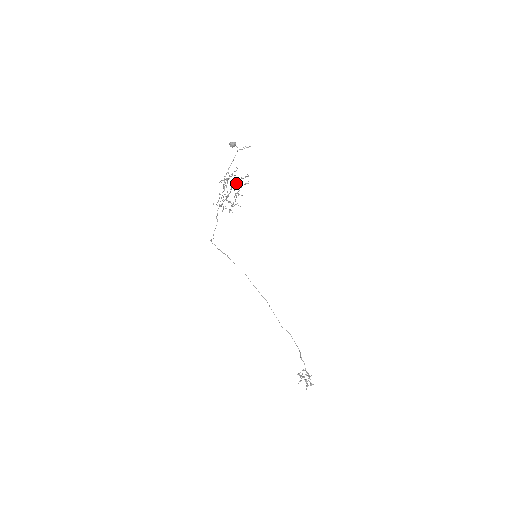
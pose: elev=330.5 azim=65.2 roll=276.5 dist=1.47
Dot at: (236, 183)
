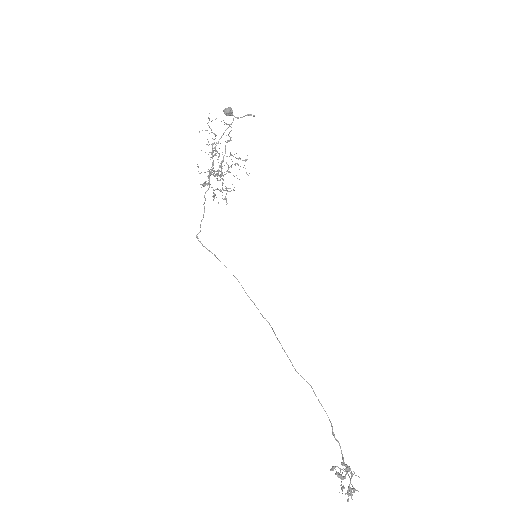
Dot at: occluded
